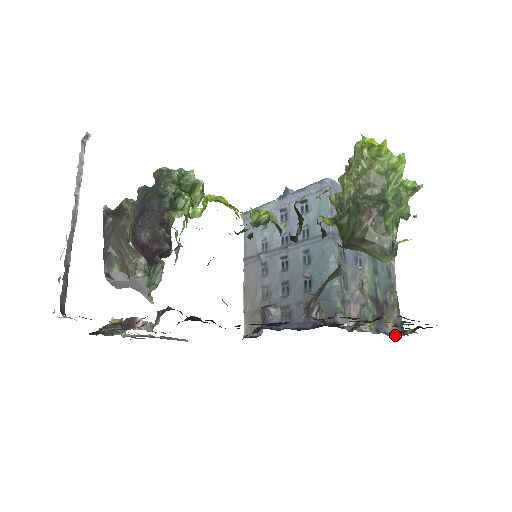
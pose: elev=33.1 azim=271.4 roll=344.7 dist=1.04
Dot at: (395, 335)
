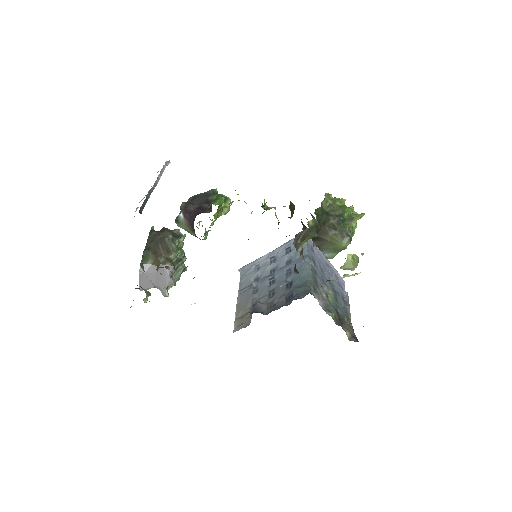
Dot at: occluded
